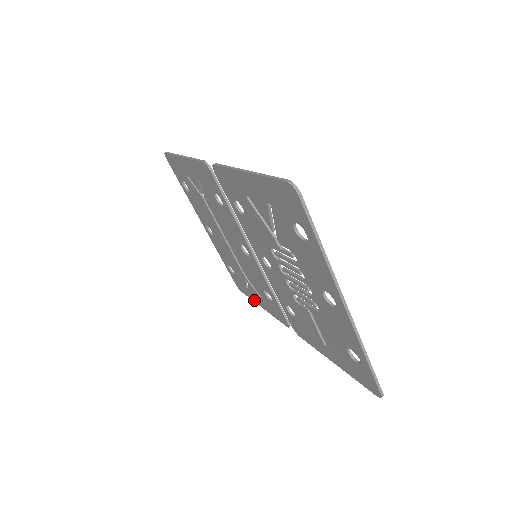
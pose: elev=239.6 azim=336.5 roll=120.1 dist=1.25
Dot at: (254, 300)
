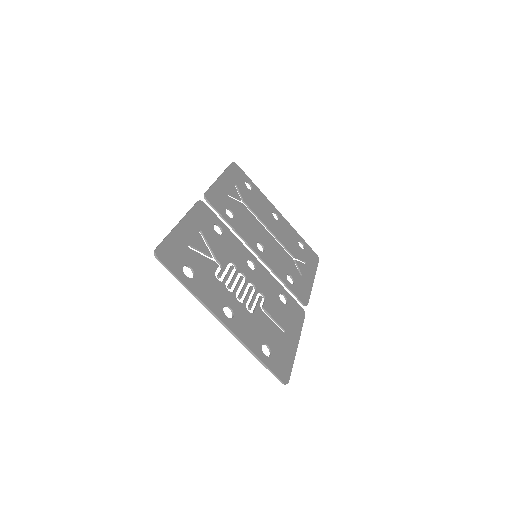
Dot at: (312, 273)
